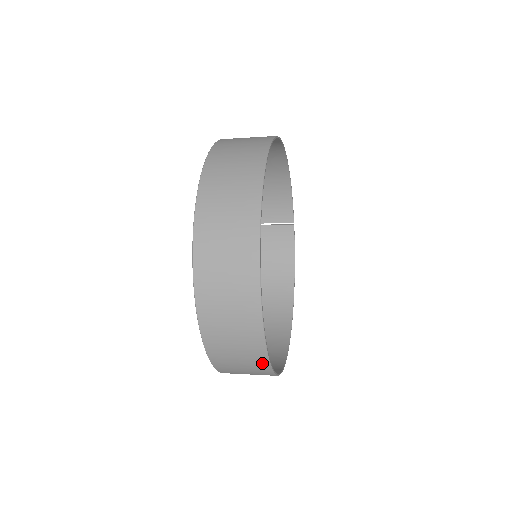
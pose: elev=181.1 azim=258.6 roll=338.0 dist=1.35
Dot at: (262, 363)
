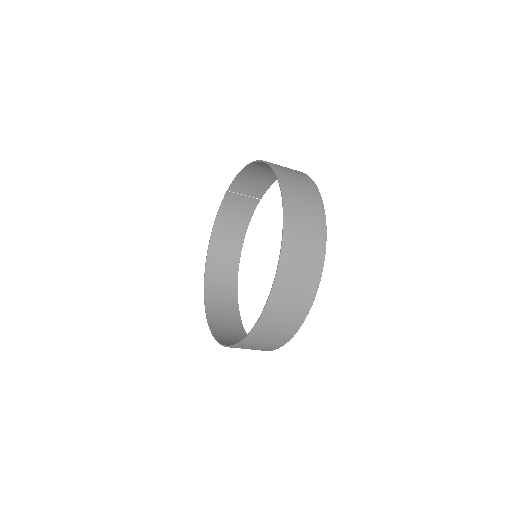
Dot at: (262, 350)
